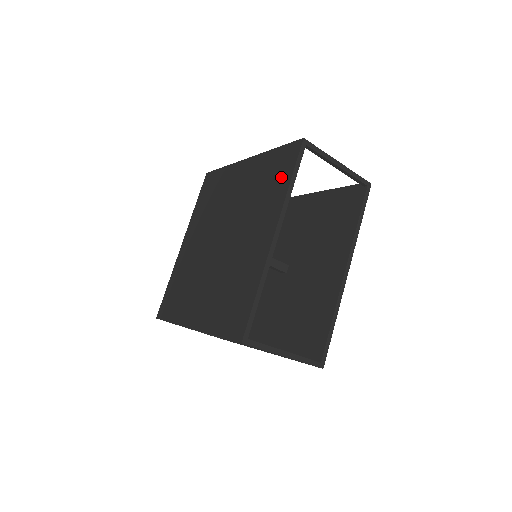
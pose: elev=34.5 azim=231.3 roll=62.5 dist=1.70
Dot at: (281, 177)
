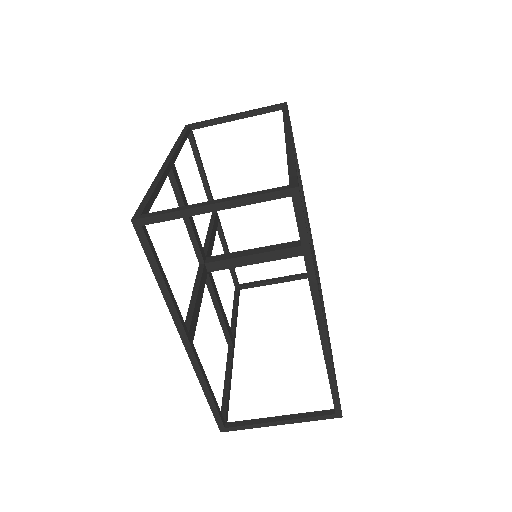
Dot at: occluded
